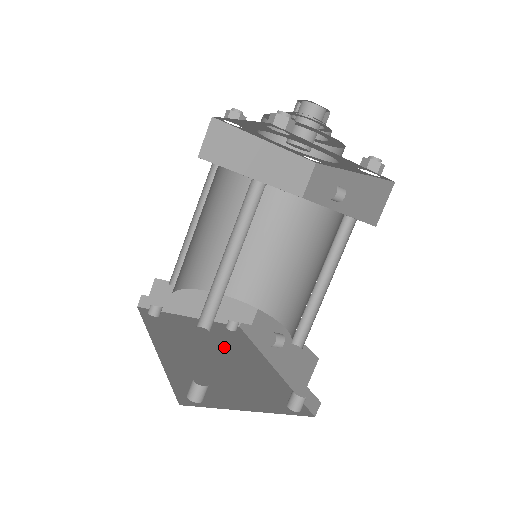
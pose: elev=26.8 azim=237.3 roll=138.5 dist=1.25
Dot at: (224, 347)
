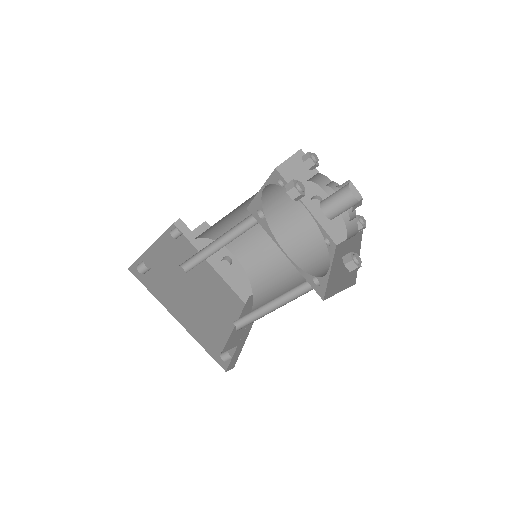
Dot at: (192, 274)
